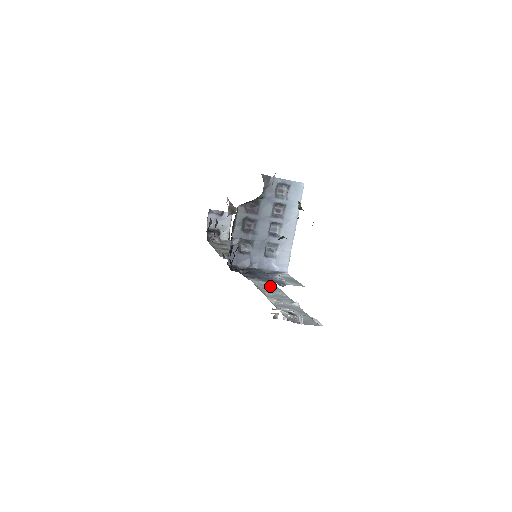
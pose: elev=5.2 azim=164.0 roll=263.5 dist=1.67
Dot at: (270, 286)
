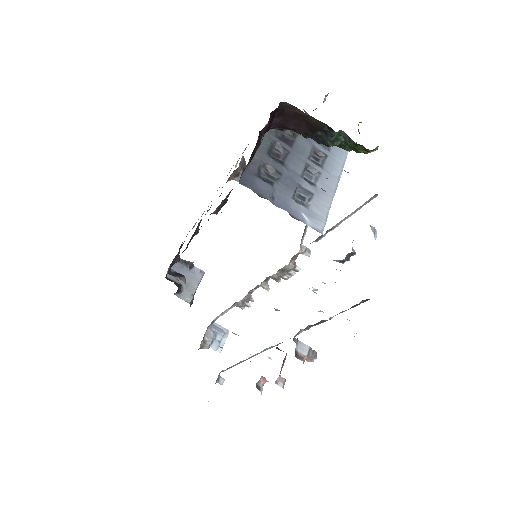
Dot at: occluded
